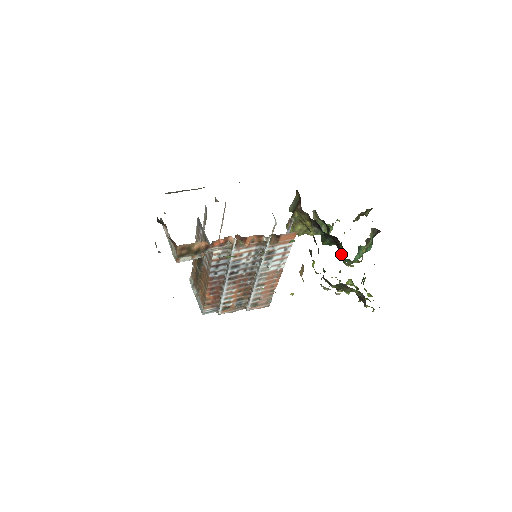
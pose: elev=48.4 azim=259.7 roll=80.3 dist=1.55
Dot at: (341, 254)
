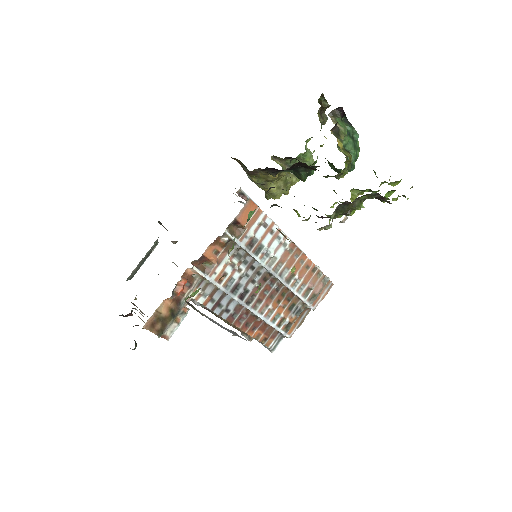
Dot at: (336, 170)
